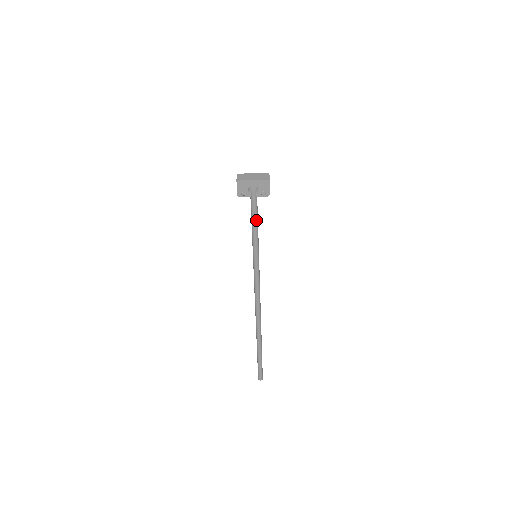
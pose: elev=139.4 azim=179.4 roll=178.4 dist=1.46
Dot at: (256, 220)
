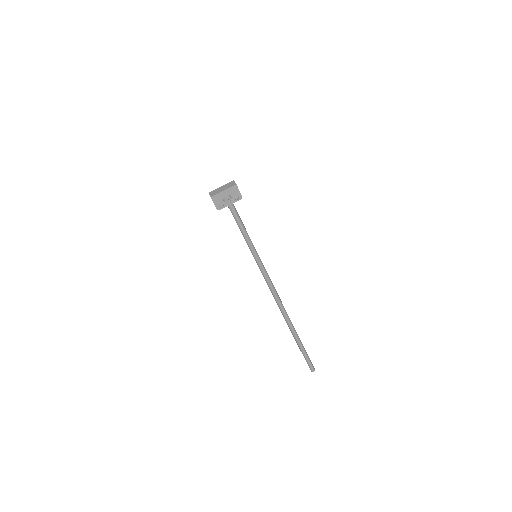
Dot at: (241, 224)
